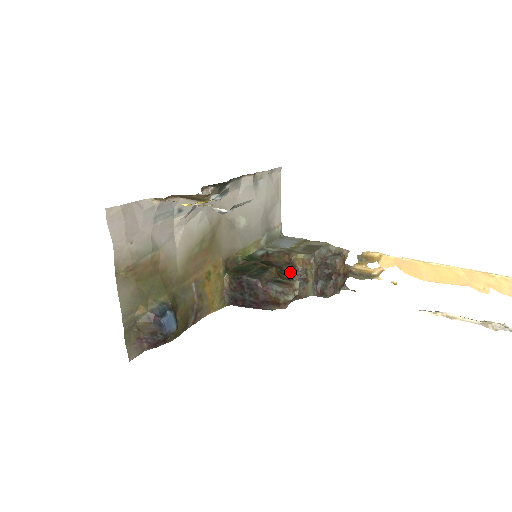
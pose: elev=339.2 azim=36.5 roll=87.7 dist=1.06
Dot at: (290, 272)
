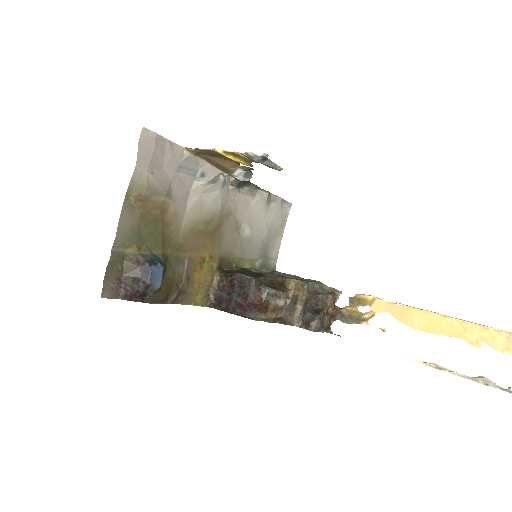
Dot at: occluded
